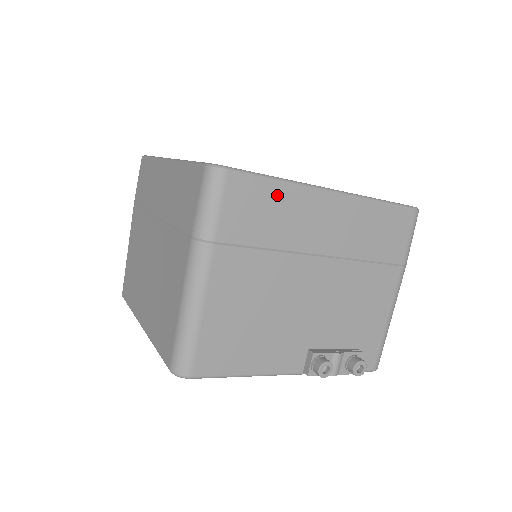
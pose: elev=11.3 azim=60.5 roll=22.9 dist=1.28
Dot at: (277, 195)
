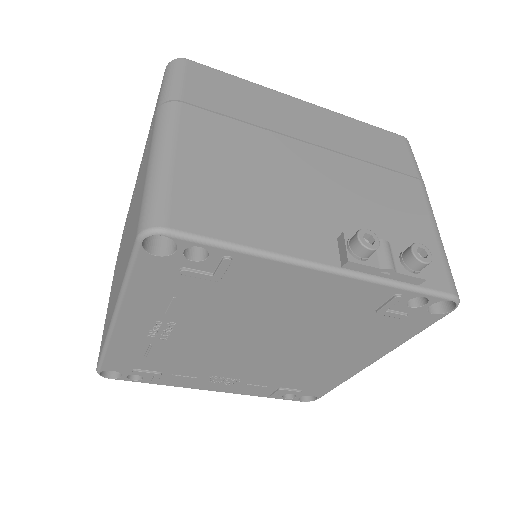
Dot at: (243, 87)
